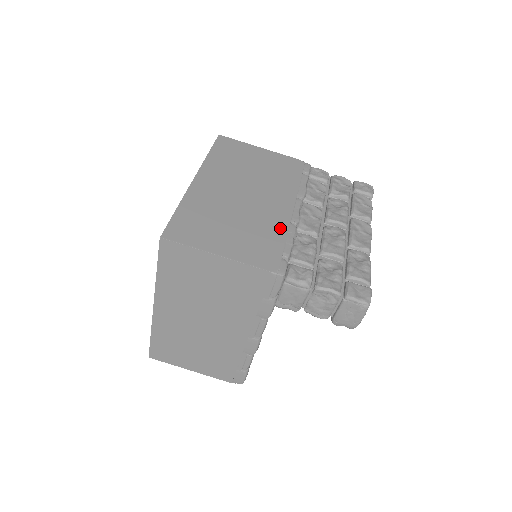
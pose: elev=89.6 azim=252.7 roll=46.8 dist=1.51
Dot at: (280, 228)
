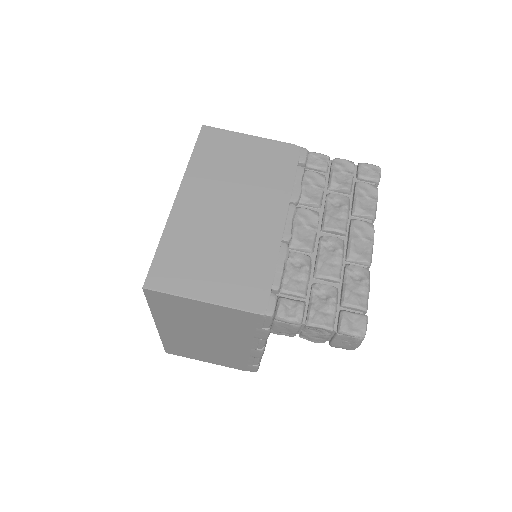
Dot at: (270, 252)
